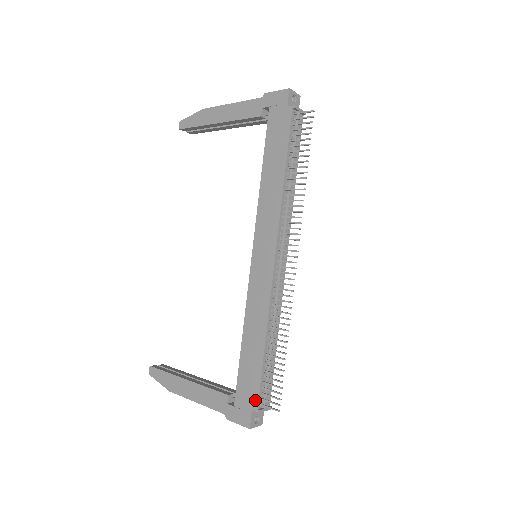
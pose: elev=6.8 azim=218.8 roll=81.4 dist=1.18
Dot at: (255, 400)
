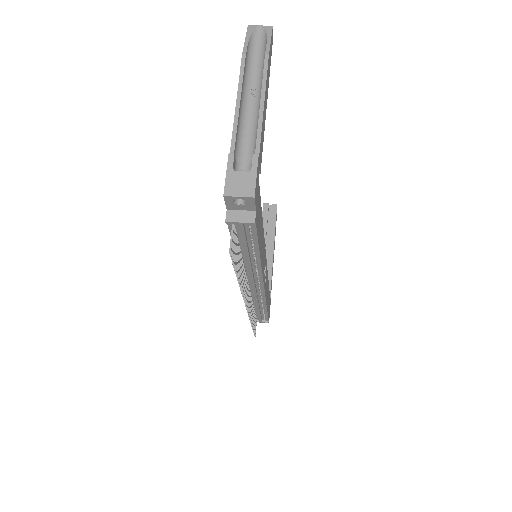
Dot at: occluded
